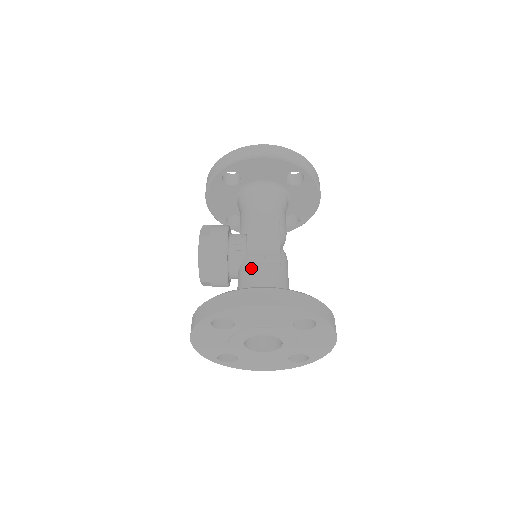
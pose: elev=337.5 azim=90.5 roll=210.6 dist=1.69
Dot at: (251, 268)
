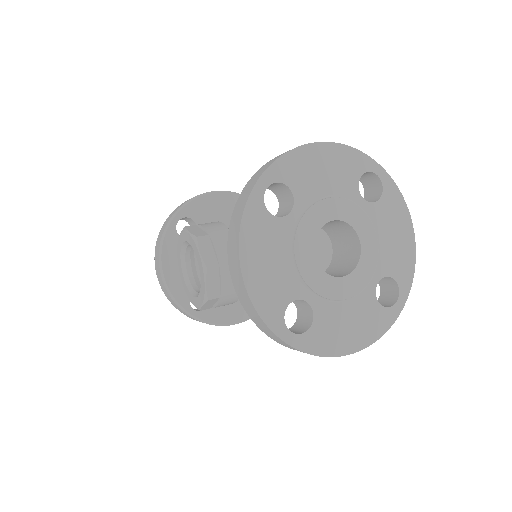
Dot at: occluded
